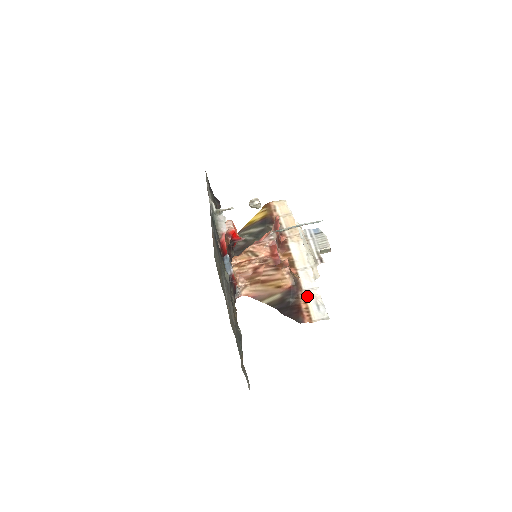
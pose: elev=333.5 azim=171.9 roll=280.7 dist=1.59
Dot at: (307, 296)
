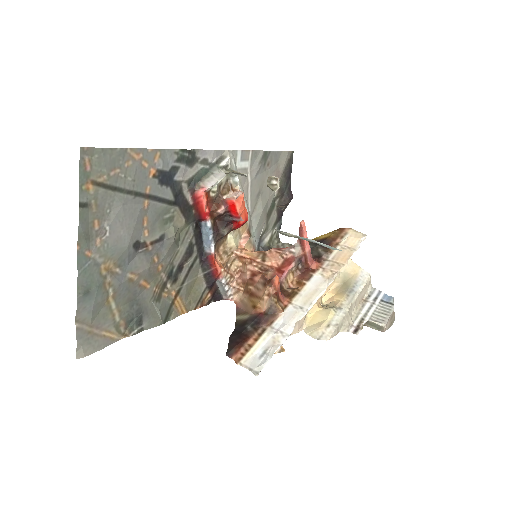
Dot at: (266, 334)
